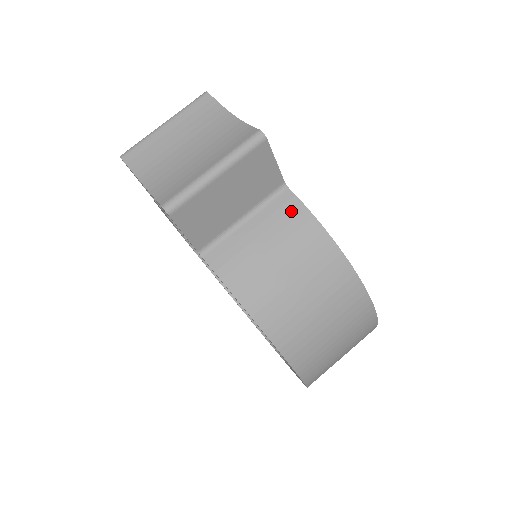
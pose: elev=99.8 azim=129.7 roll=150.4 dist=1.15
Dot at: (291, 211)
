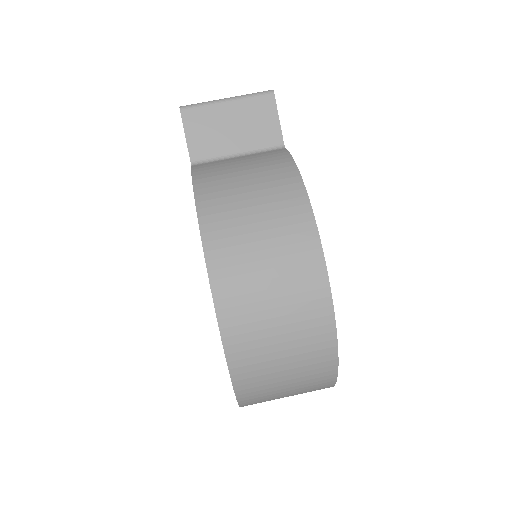
Dot at: (276, 154)
